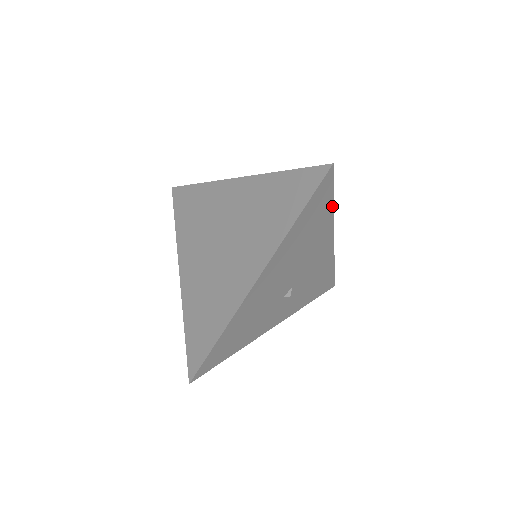
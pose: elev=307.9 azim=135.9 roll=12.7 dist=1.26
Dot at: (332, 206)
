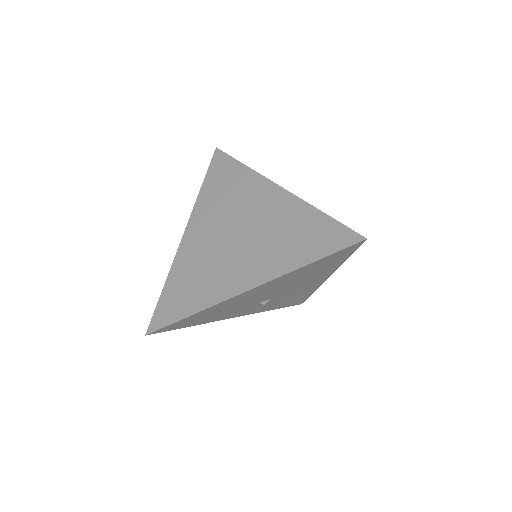
Dot at: (343, 261)
